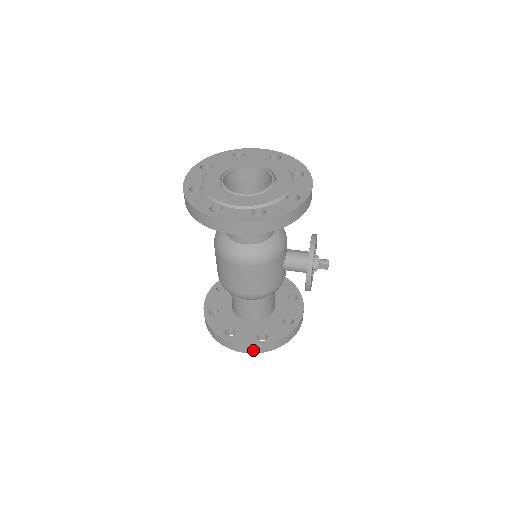
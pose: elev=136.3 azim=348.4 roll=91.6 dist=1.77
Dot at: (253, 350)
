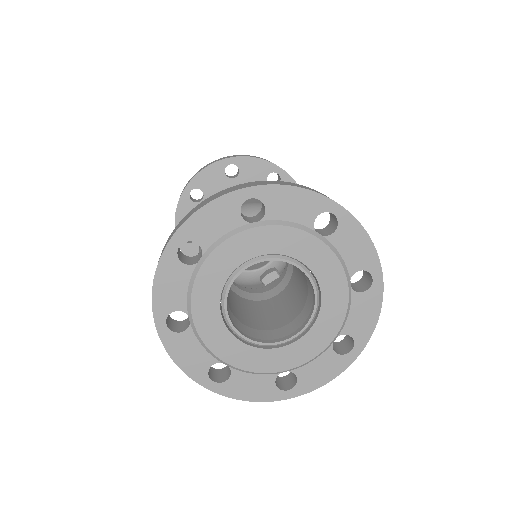
Dot at: occluded
